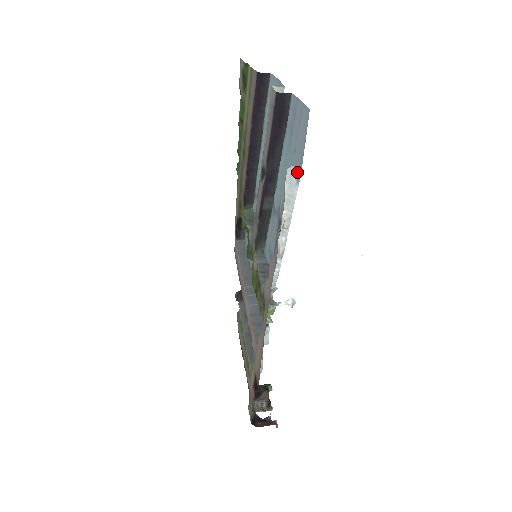
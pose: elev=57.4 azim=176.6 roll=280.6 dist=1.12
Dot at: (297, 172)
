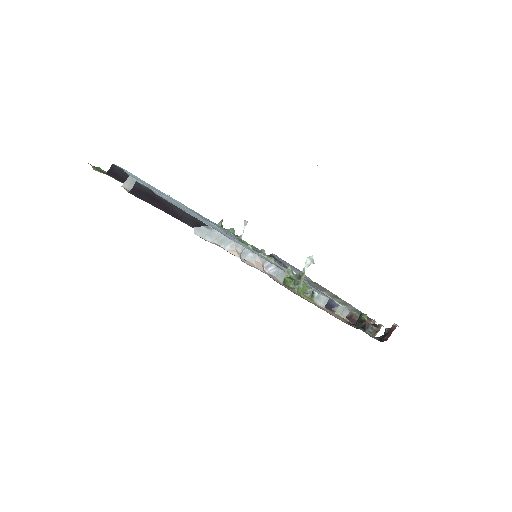
Dot at: occluded
